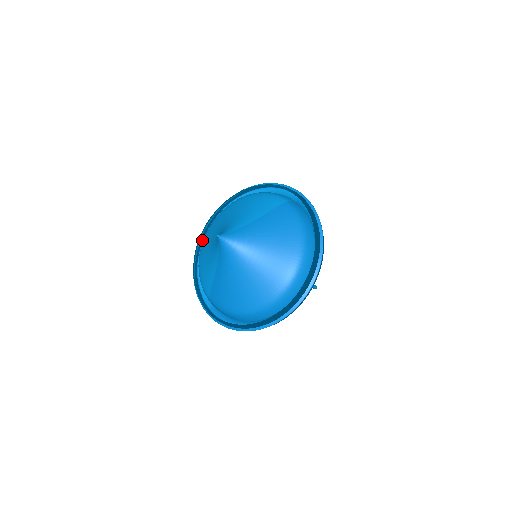
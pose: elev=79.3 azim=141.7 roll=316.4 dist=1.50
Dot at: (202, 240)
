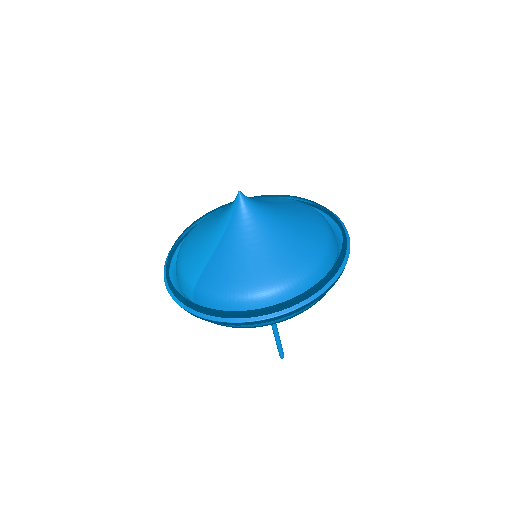
Dot at: (178, 244)
